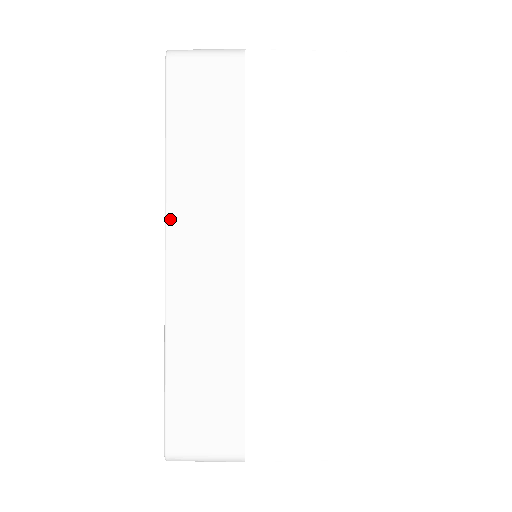
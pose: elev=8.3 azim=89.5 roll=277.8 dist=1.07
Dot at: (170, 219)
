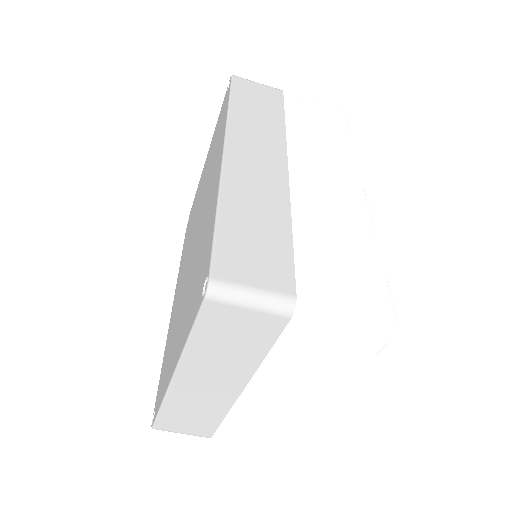
Dot at: (230, 135)
